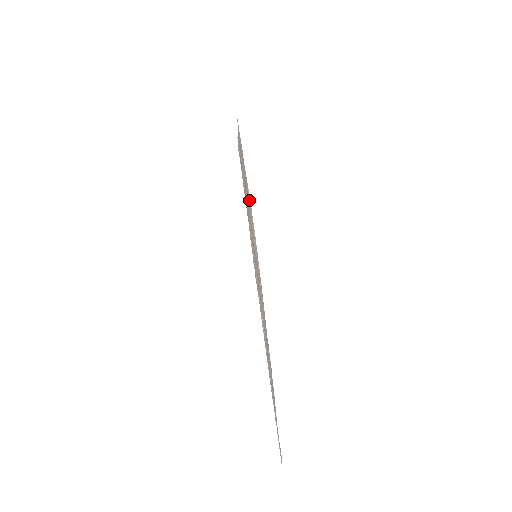
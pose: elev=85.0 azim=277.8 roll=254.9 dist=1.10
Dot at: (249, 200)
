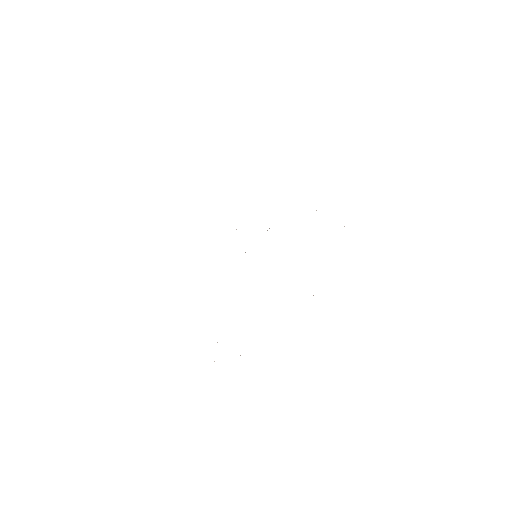
Dot at: occluded
